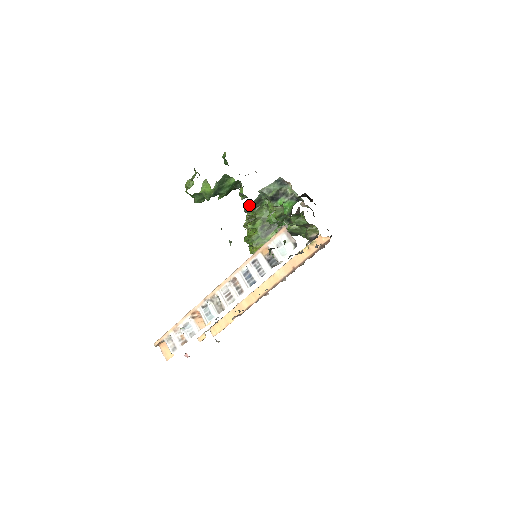
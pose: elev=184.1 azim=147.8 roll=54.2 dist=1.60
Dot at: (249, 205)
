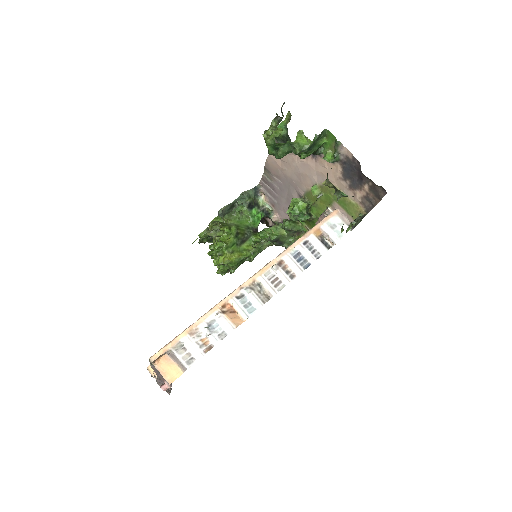
Dot at: (225, 207)
